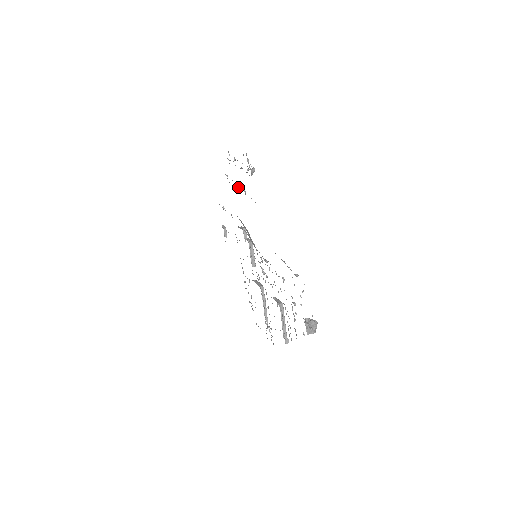
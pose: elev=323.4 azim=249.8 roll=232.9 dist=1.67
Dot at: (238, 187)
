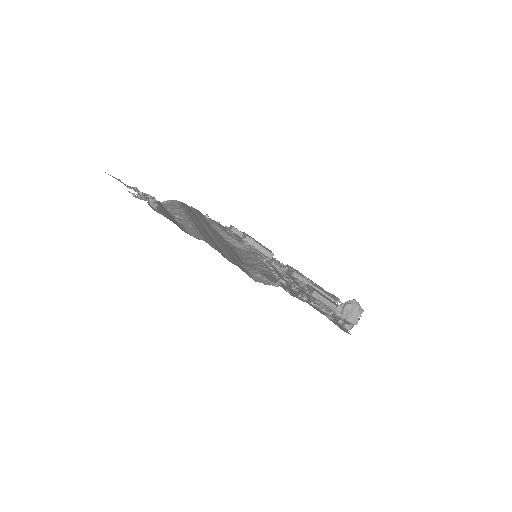
Dot at: (177, 210)
